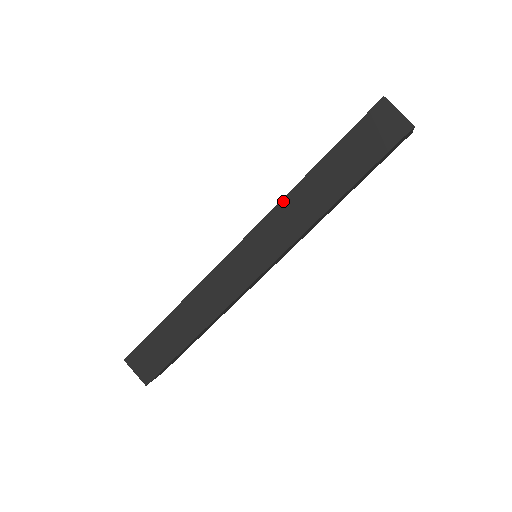
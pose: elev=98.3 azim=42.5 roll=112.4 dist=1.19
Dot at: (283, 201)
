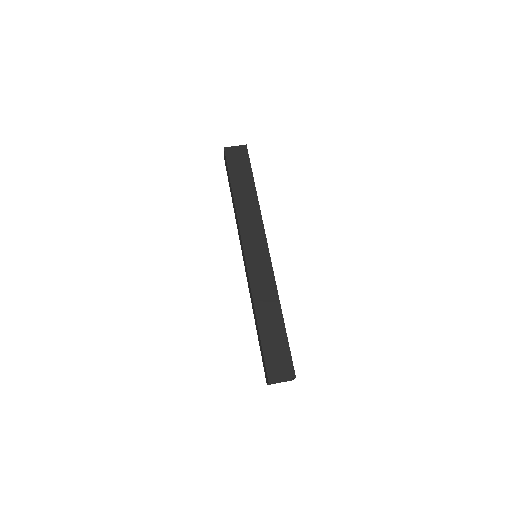
Dot at: (238, 216)
